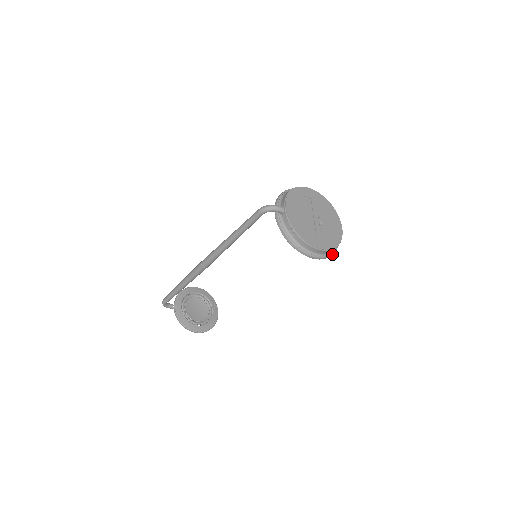
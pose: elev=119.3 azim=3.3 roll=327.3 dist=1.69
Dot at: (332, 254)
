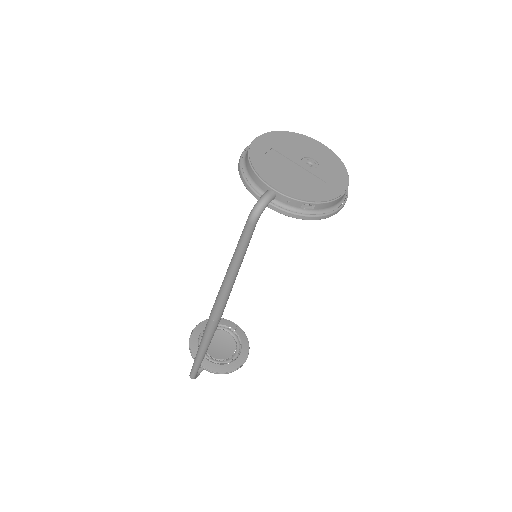
Dot at: occluded
